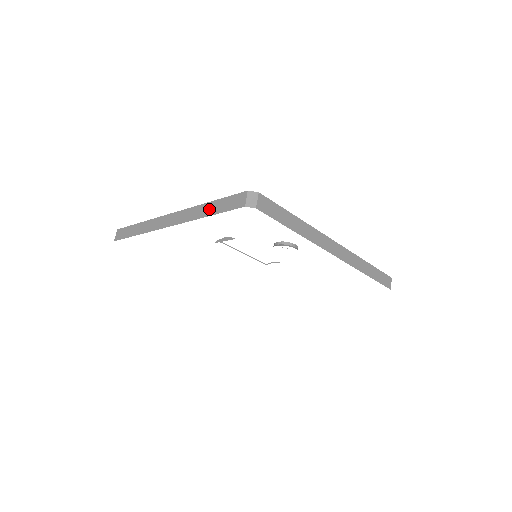
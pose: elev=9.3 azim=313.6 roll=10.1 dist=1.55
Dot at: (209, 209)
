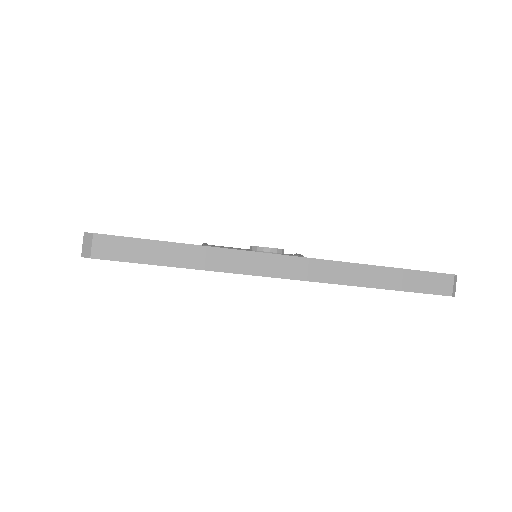
Dot at: occluded
